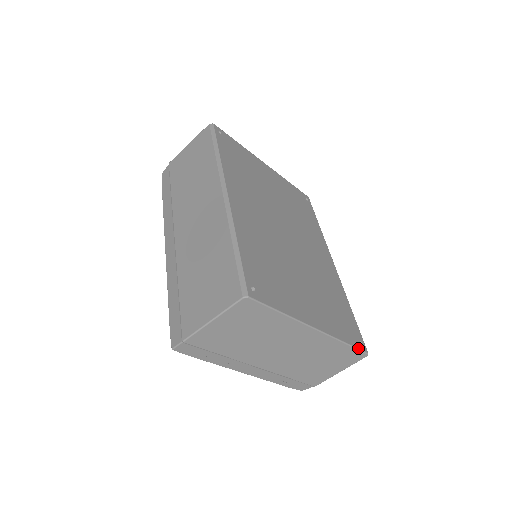
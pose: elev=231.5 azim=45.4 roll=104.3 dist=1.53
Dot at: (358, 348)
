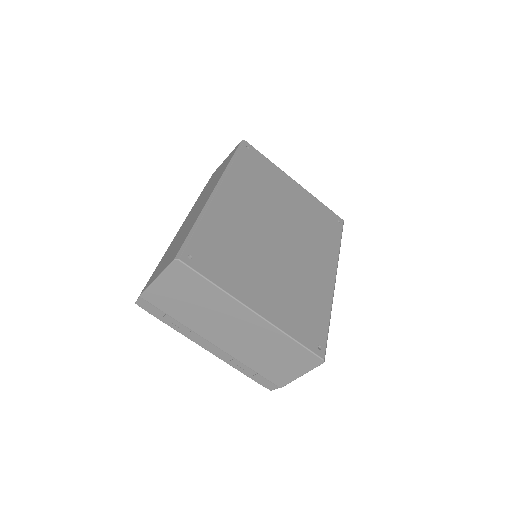
Dot at: (310, 349)
